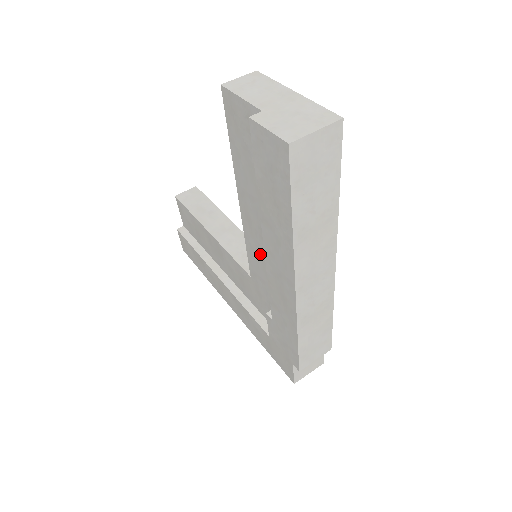
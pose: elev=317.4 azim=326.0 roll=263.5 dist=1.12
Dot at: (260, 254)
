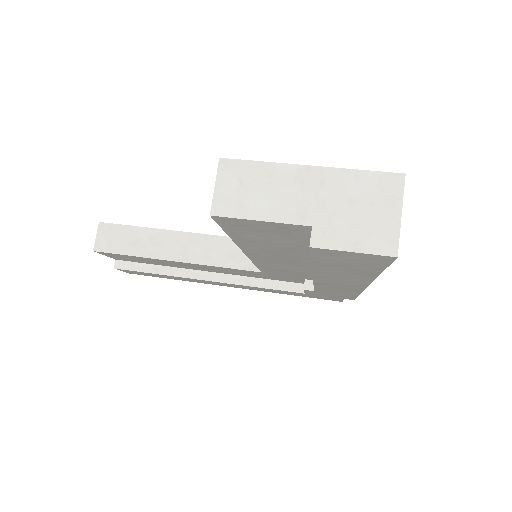
Dot at: (284, 267)
